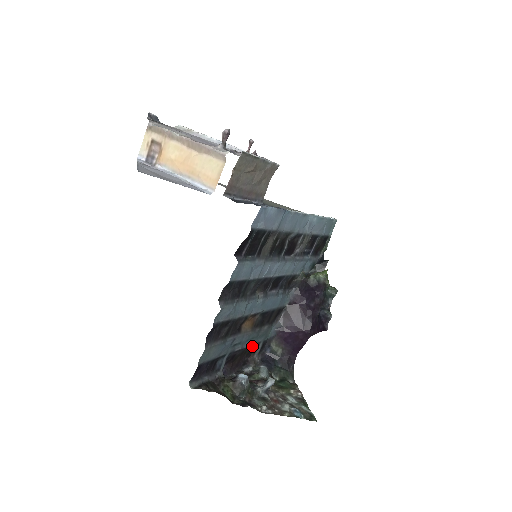
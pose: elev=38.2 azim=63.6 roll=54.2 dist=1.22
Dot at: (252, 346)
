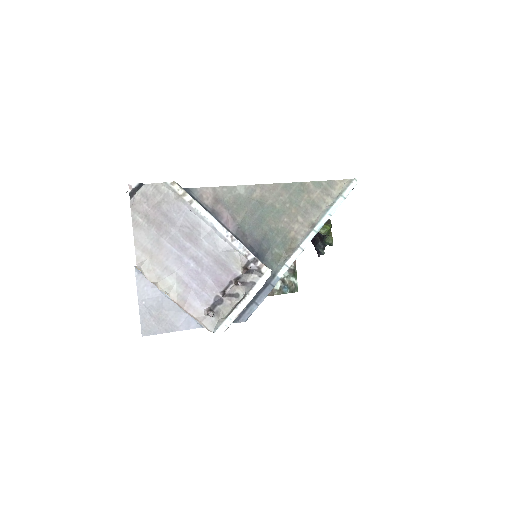
Dot at: occluded
